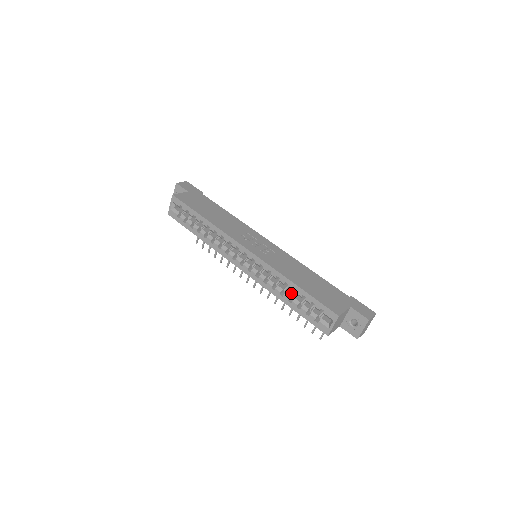
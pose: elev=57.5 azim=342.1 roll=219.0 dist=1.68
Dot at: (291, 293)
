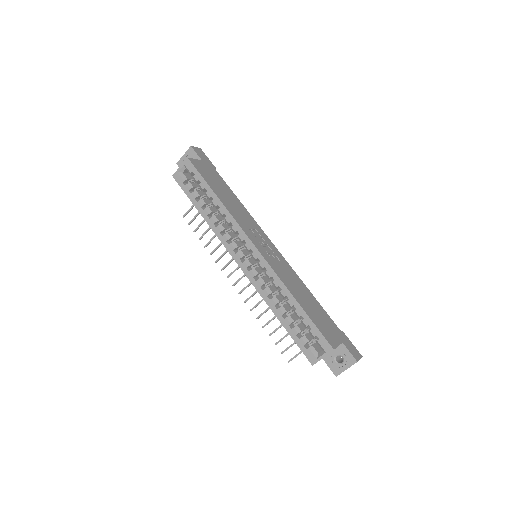
Dot at: (287, 308)
